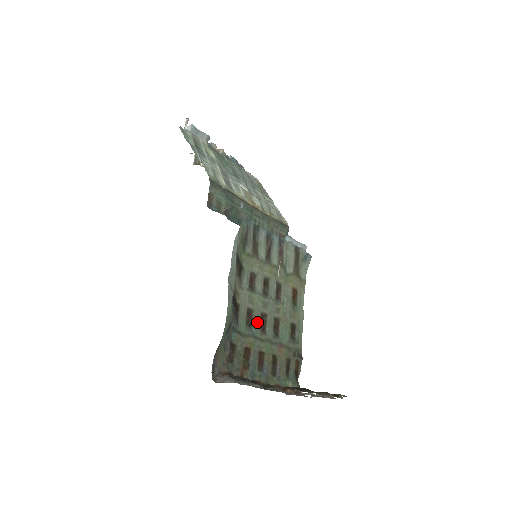
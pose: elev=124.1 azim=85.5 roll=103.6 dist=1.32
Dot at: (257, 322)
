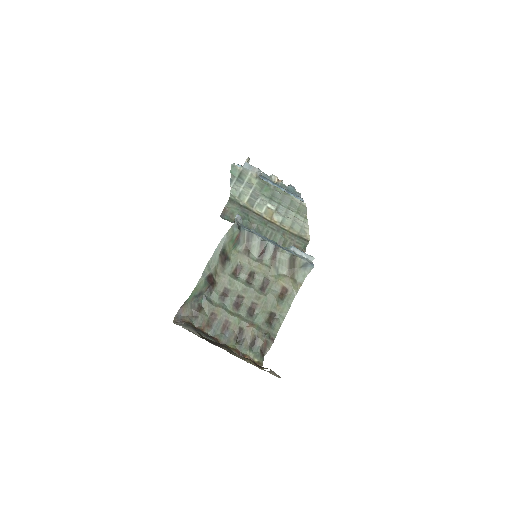
Dot at: (232, 300)
